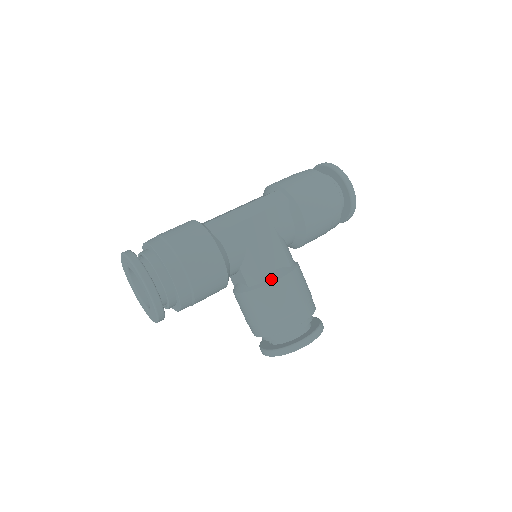
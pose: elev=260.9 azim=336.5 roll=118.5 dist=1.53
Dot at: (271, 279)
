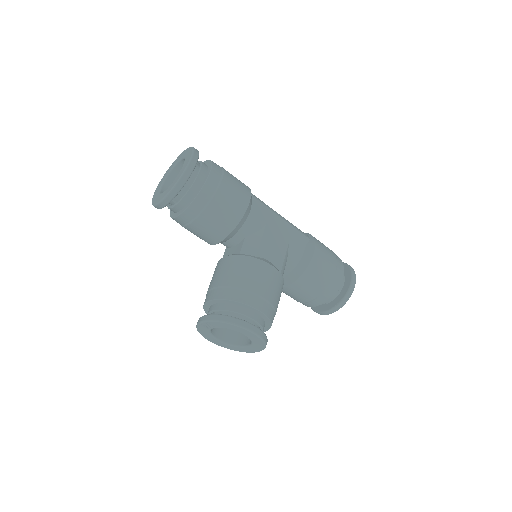
Dot at: (263, 259)
